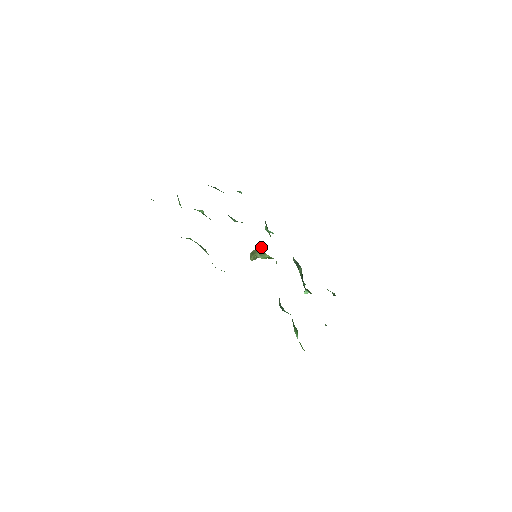
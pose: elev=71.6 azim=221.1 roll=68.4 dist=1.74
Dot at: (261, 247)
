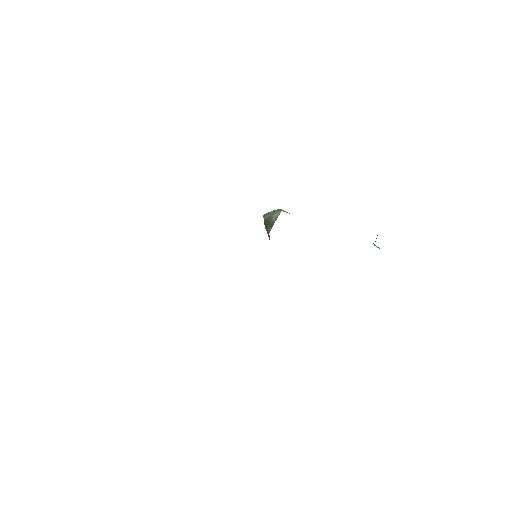
Dot at: (267, 226)
